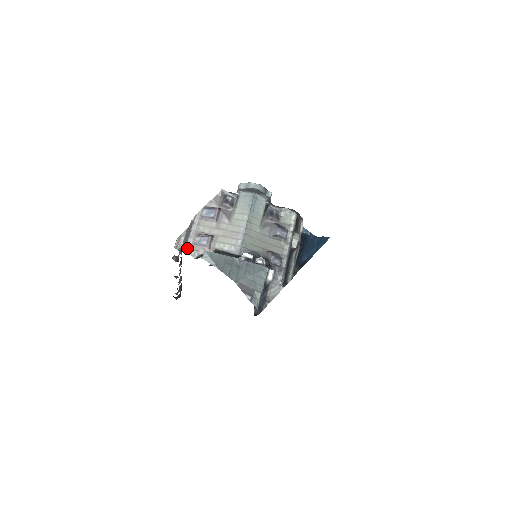
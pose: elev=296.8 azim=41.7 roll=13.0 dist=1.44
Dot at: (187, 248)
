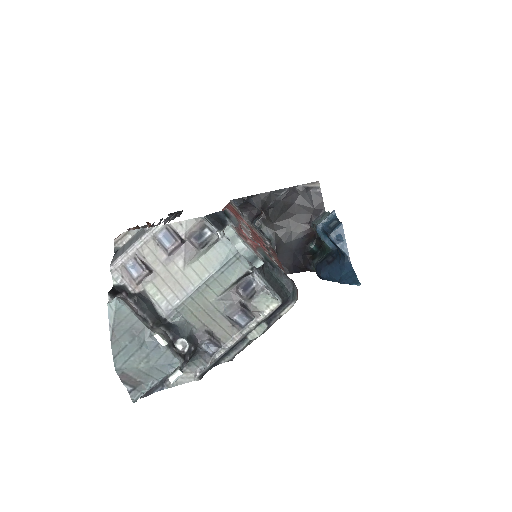
Dot at: (113, 265)
